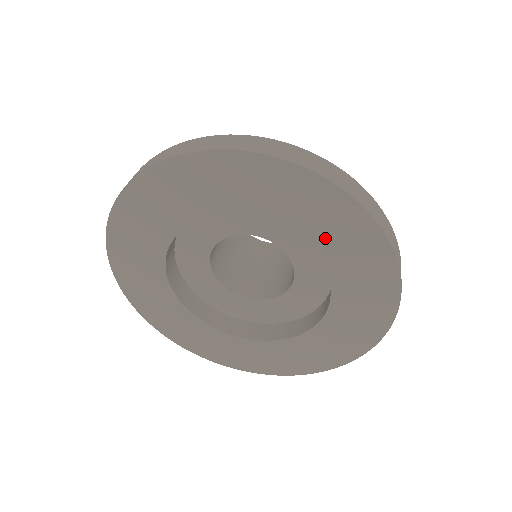
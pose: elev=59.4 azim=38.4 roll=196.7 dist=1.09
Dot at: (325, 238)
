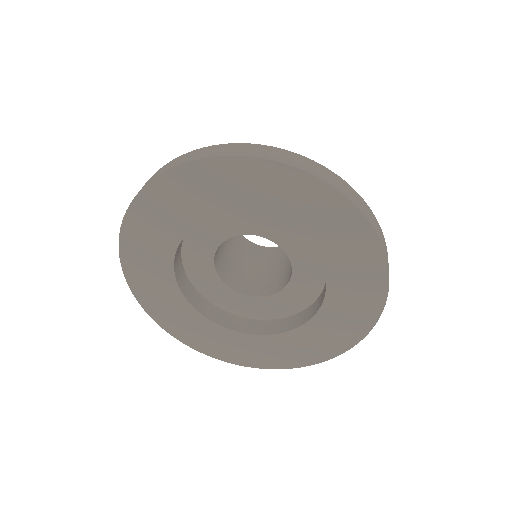
Dot at: (341, 303)
